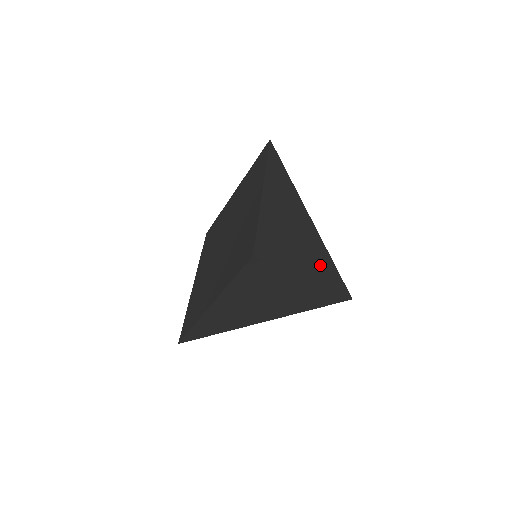
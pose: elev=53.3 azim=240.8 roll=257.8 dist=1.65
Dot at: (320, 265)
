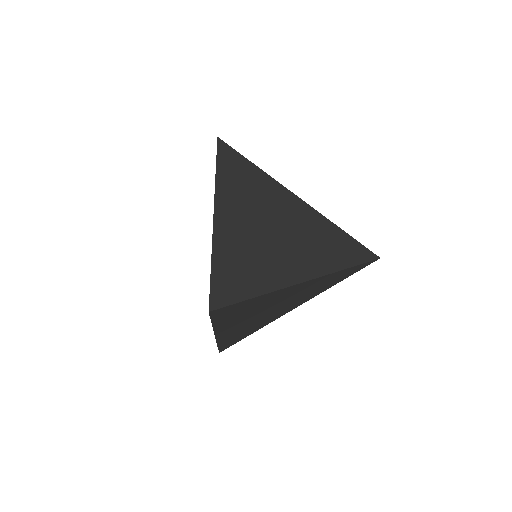
Dot at: (319, 250)
